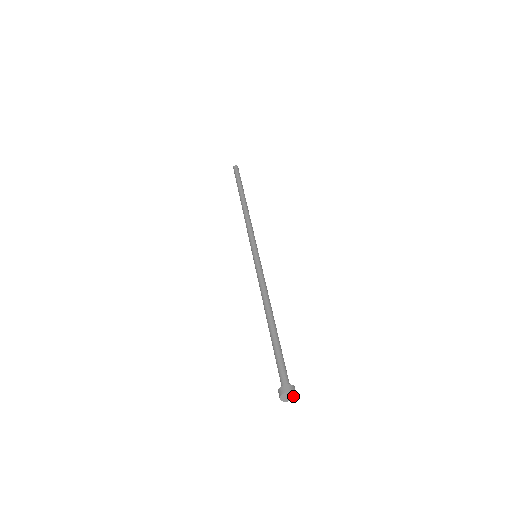
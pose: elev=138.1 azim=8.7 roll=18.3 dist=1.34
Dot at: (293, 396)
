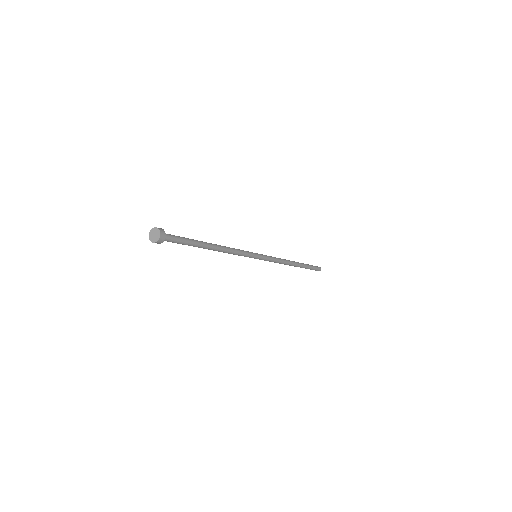
Dot at: (157, 232)
